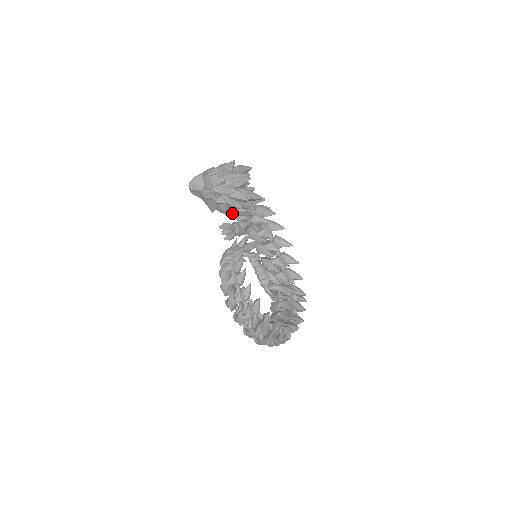
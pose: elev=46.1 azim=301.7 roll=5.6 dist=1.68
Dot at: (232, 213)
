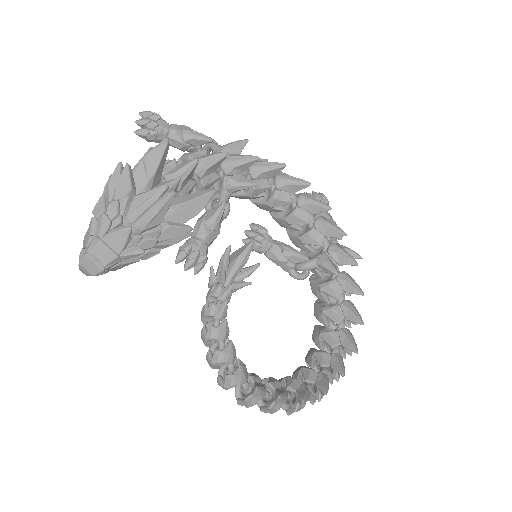
Dot at: occluded
